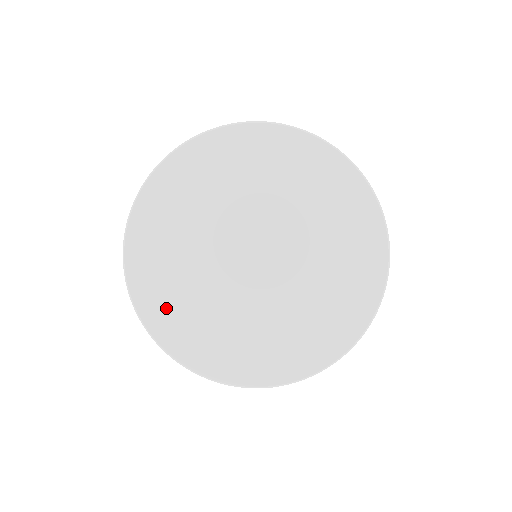
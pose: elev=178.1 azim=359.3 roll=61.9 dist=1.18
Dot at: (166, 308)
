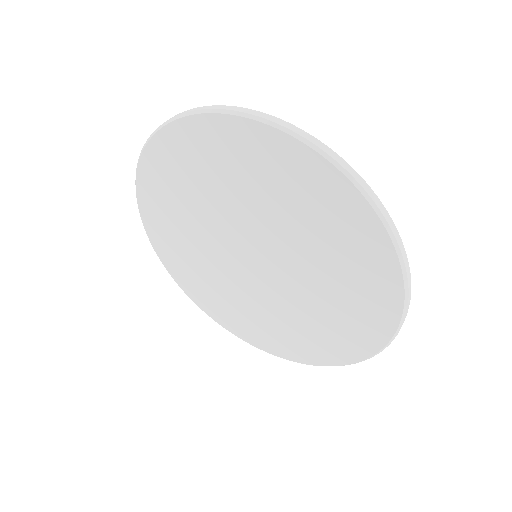
Dot at: (234, 320)
